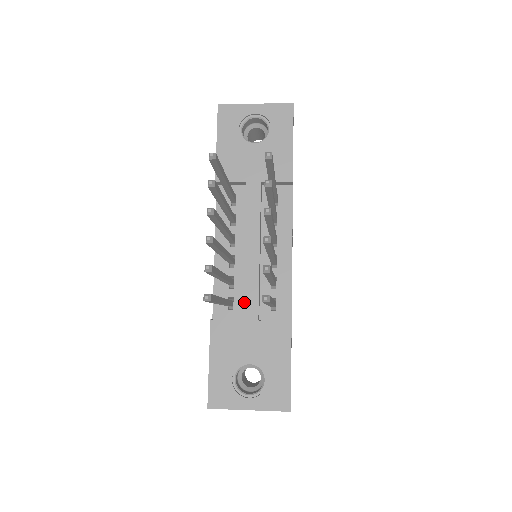
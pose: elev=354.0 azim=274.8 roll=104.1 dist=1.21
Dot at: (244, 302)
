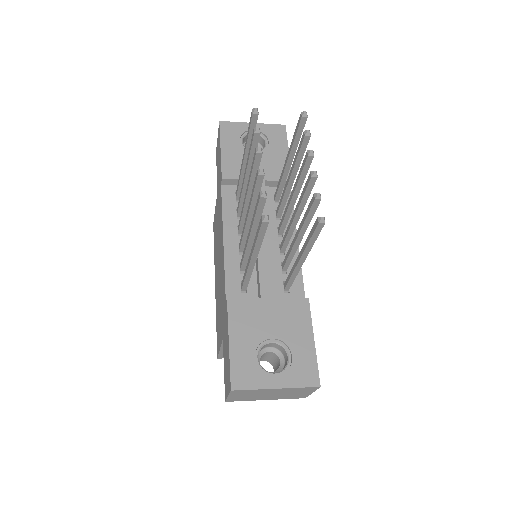
Dot at: (260, 281)
